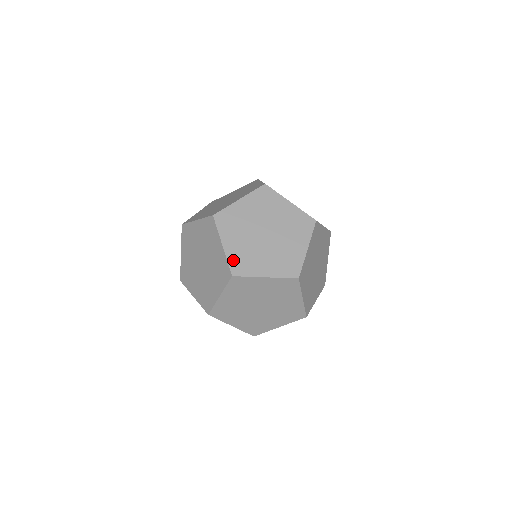
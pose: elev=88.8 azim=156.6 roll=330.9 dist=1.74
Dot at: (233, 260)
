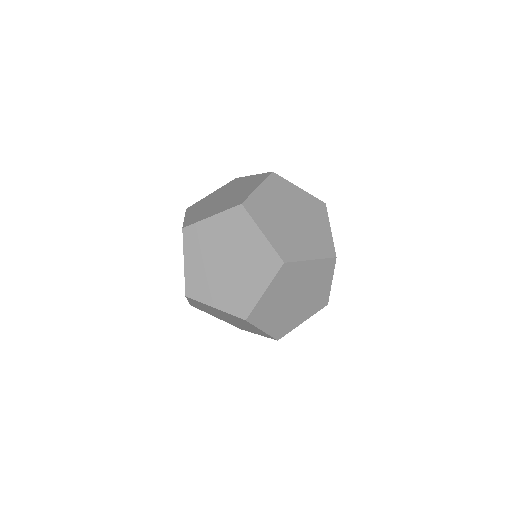
Dot at: (254, 200)
